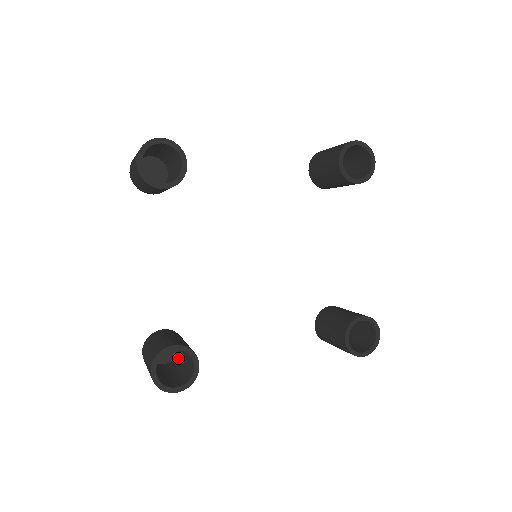
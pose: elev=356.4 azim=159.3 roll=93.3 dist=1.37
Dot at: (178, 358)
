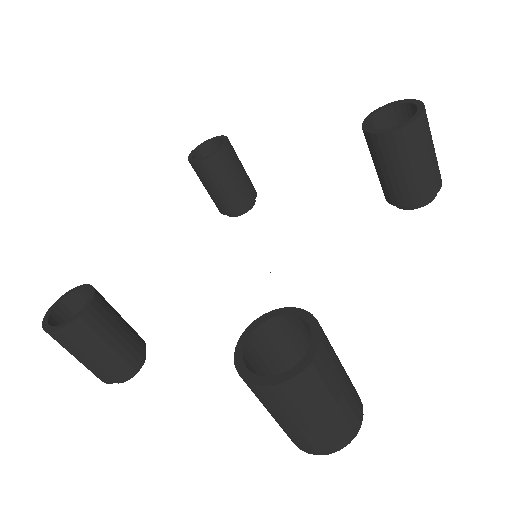
Dot at: occluded
